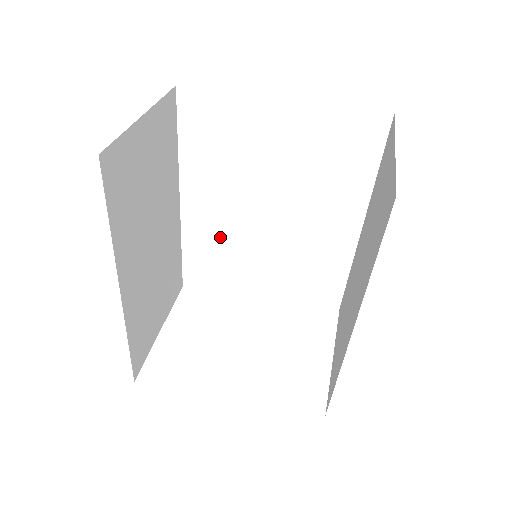
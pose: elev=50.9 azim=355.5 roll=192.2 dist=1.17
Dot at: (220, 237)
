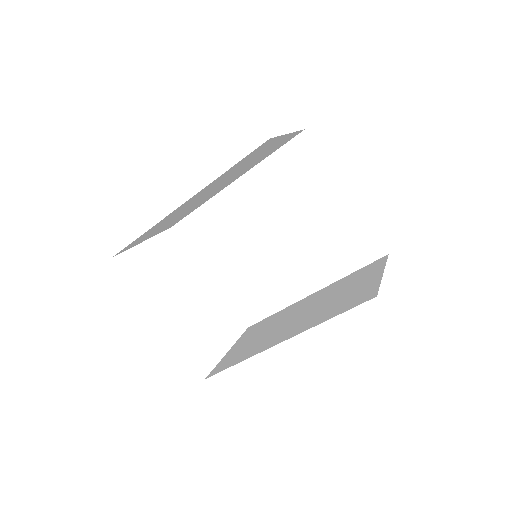
Dot at: (230, 223)
